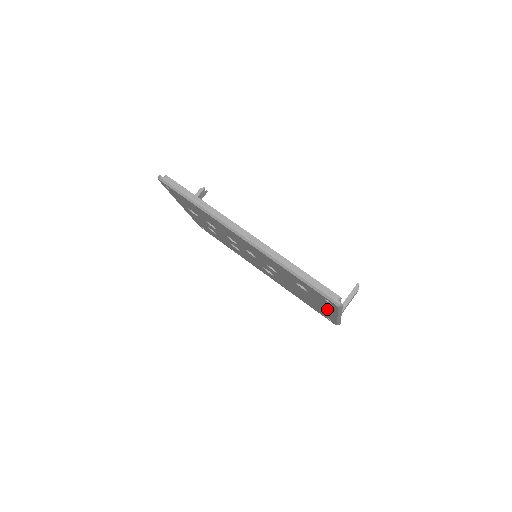
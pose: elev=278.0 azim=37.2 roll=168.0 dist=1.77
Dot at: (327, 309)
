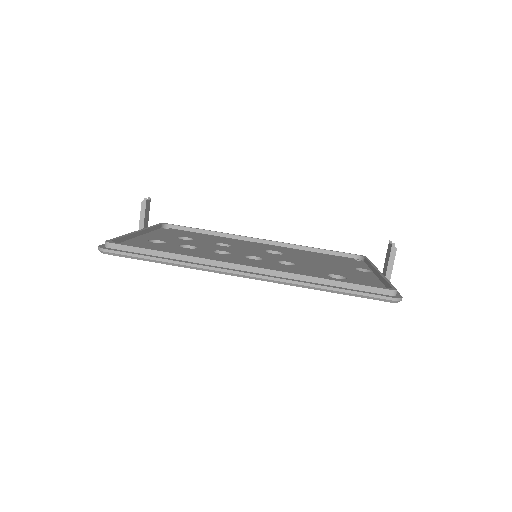
Dot at: occluded
